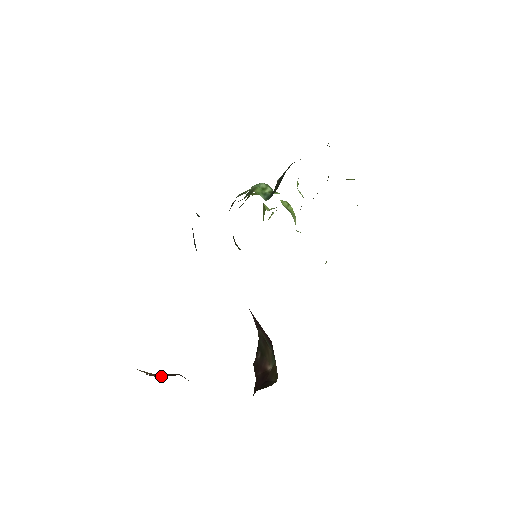
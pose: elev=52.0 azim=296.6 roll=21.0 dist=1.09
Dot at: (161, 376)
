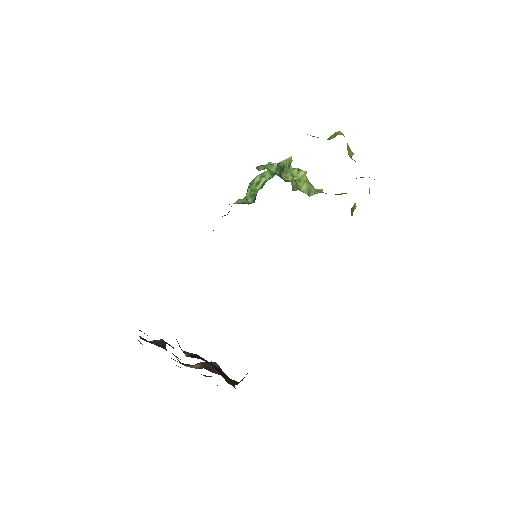
Dot at: (202, 367)
